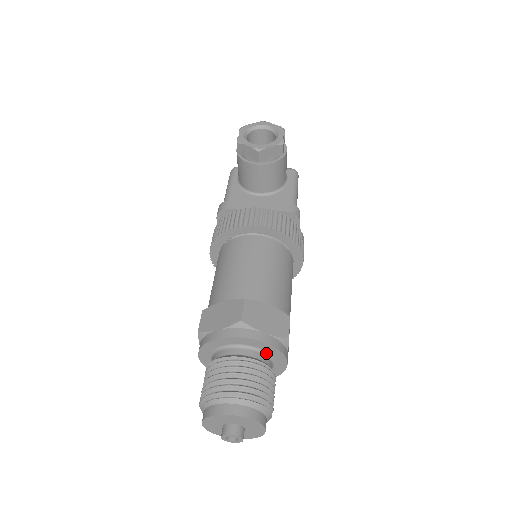
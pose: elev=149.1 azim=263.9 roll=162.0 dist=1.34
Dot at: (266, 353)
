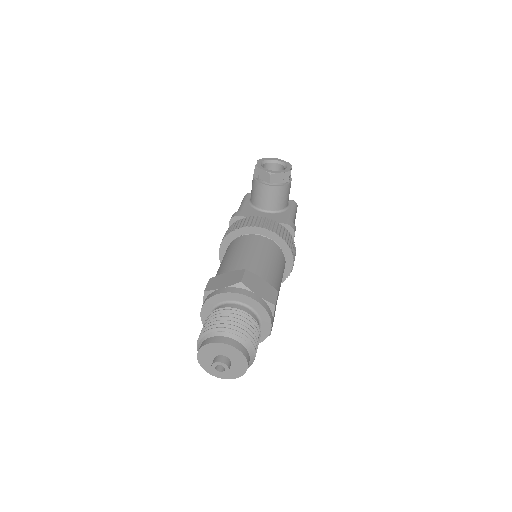
Dot at: (256, 313)
